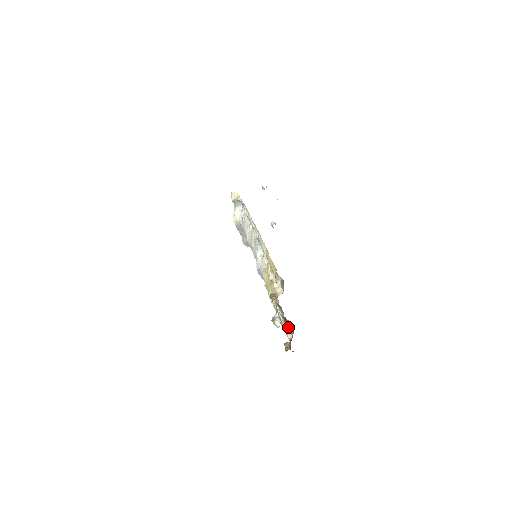
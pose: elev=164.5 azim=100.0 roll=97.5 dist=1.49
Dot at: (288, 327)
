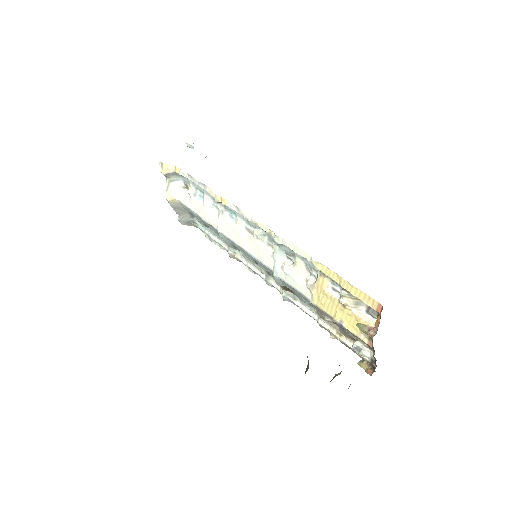
Dot at: occluded
